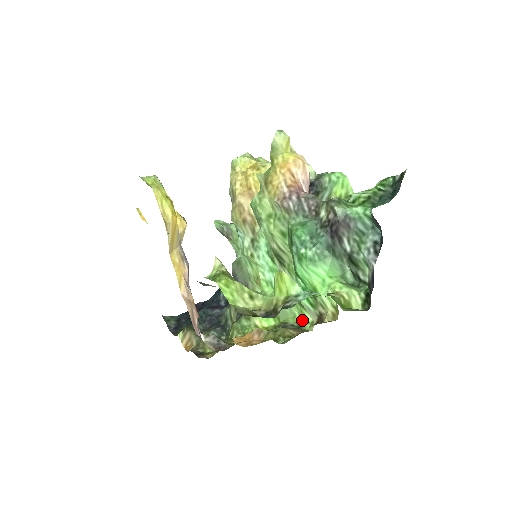
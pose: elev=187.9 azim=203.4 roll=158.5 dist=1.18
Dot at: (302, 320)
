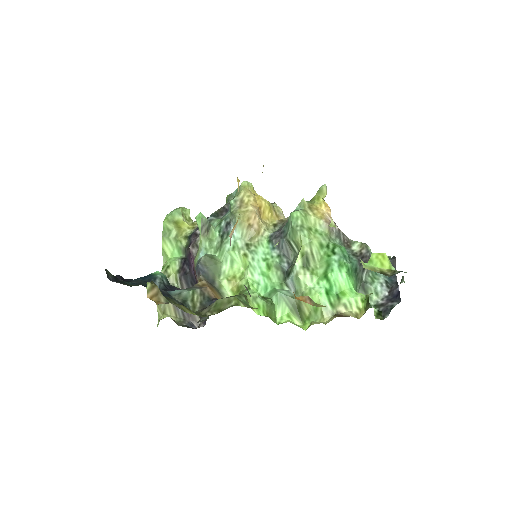
Dot at: (291, 322)
